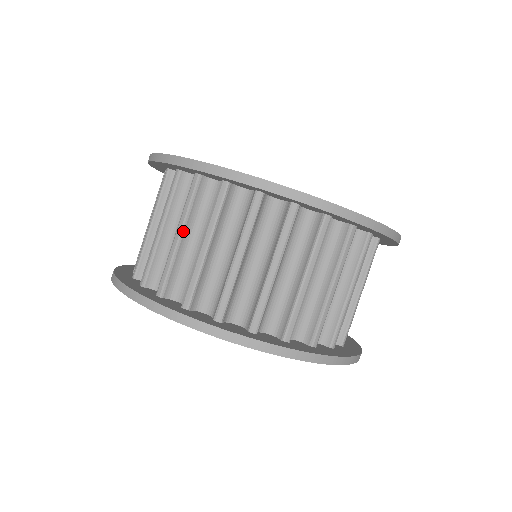
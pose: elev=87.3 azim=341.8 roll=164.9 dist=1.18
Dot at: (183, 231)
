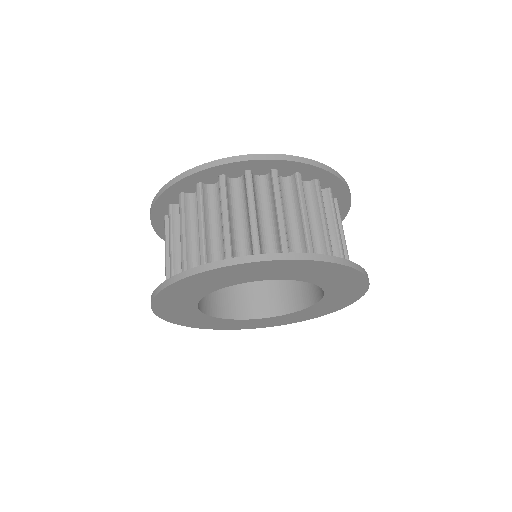
Dot at: (184, 230)
